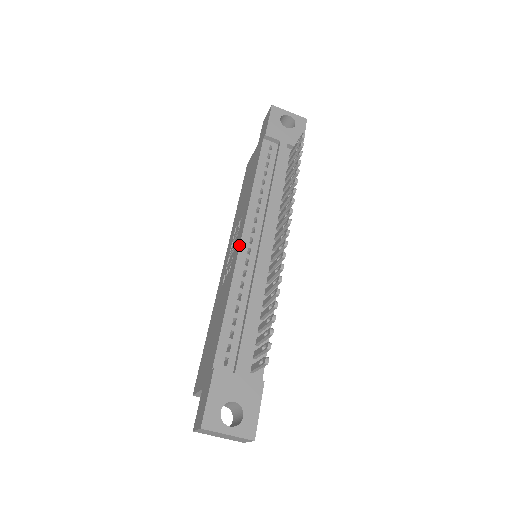
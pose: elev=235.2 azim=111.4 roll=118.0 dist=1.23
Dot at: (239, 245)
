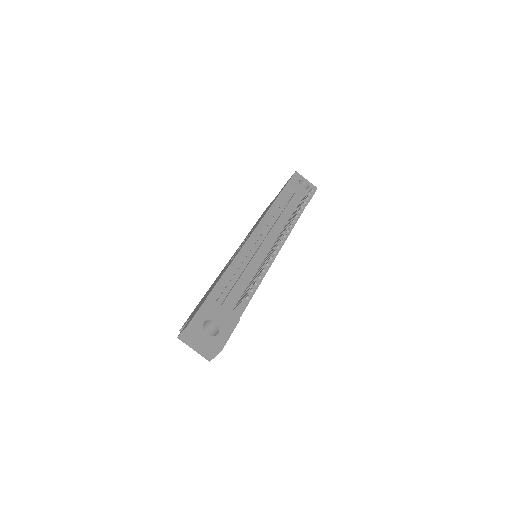
Dot at: (248, 238)
